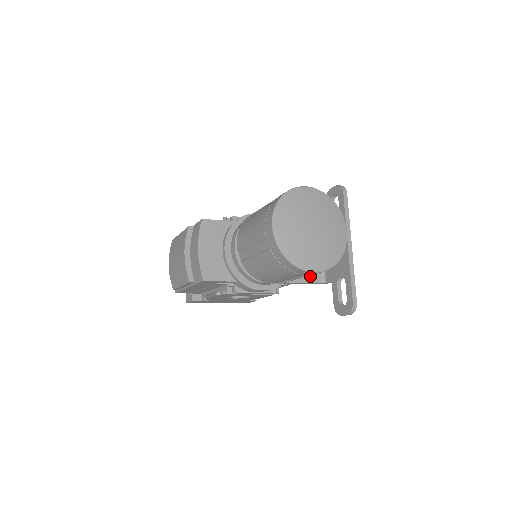
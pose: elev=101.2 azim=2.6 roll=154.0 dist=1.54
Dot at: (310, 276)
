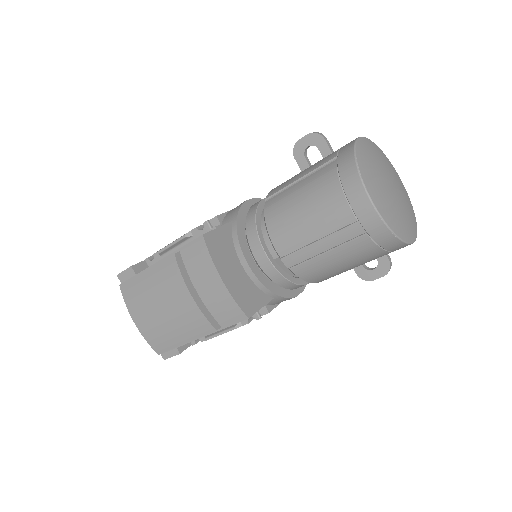
Dot at: occluded
